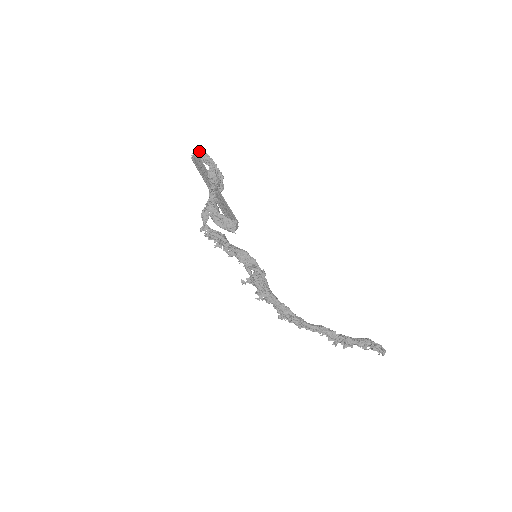
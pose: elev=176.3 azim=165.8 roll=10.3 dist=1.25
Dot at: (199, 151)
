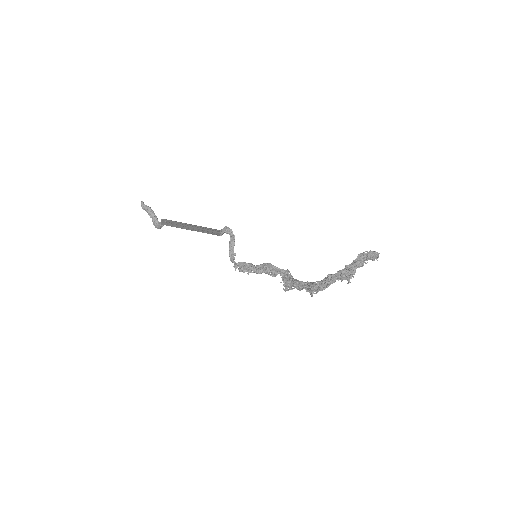
Dot at: (222, 229)
